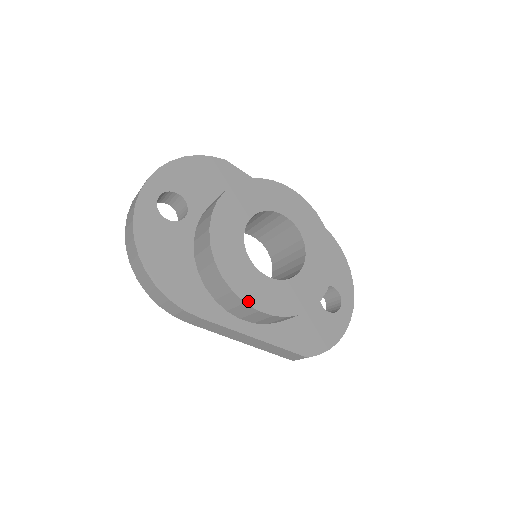
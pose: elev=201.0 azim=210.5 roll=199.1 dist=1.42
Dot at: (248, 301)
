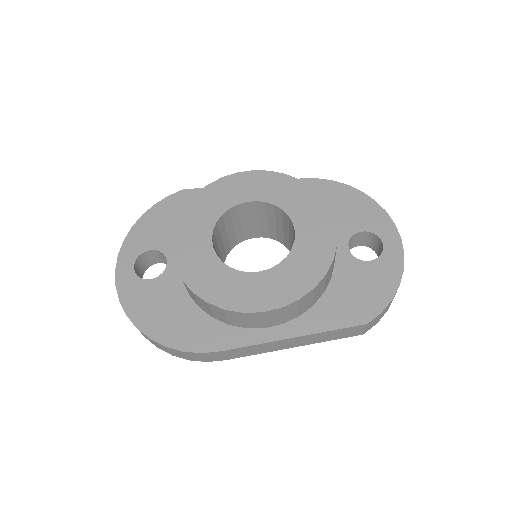
Dot at: (246, 309)
